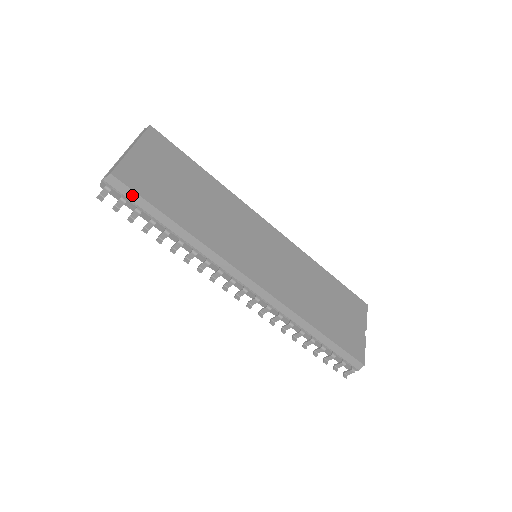
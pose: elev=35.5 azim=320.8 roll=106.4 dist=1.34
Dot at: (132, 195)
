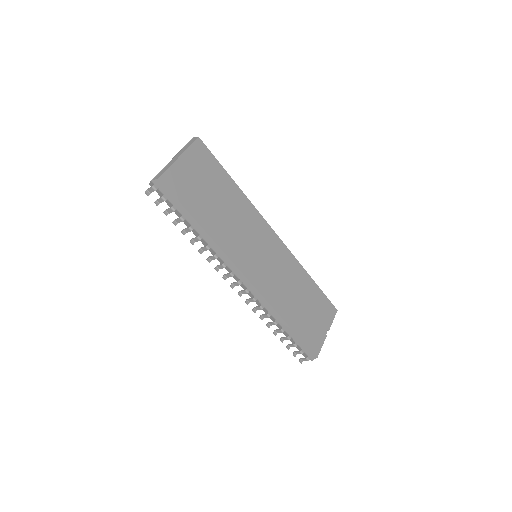
Dot at: (171, 197)
